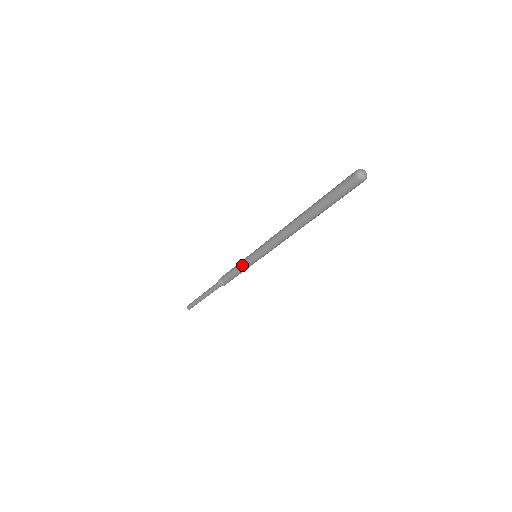
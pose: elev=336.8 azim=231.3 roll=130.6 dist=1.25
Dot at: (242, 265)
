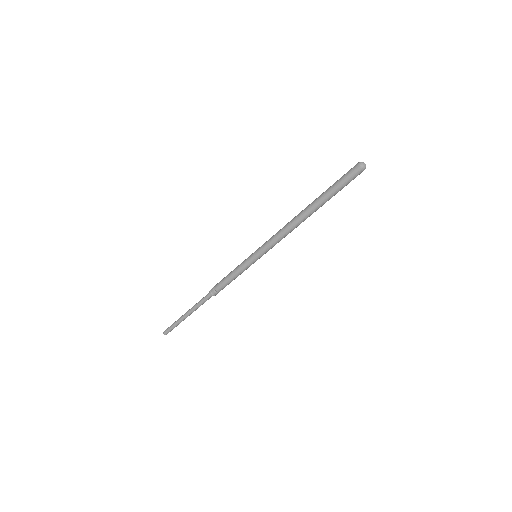
Dot at: (241, 267)
